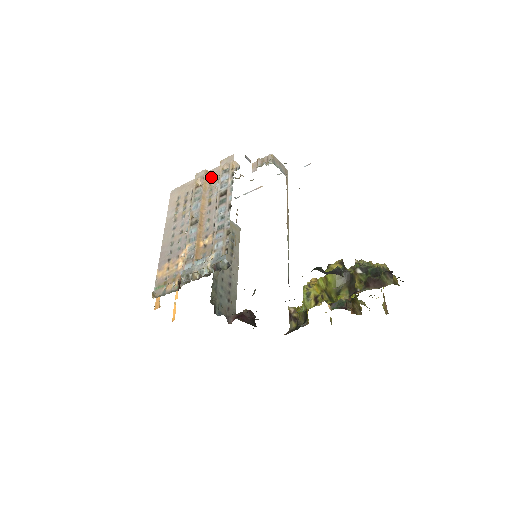
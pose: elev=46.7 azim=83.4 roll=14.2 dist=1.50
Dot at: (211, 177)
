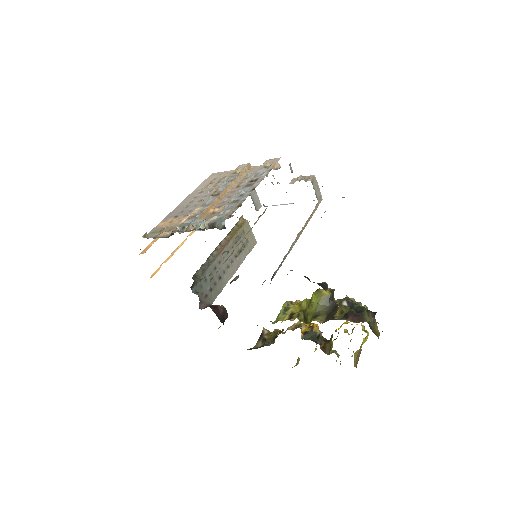
Dot at: (251, 170)
